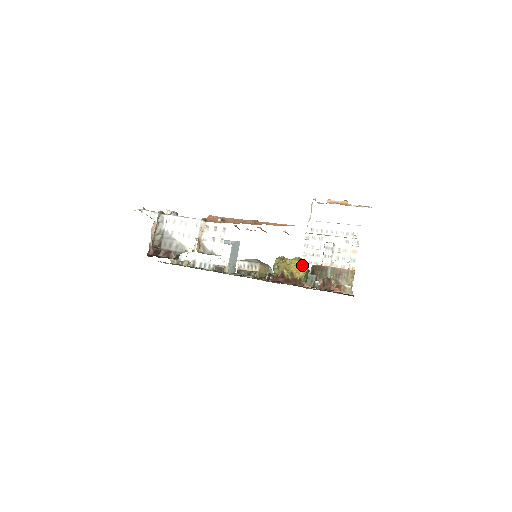
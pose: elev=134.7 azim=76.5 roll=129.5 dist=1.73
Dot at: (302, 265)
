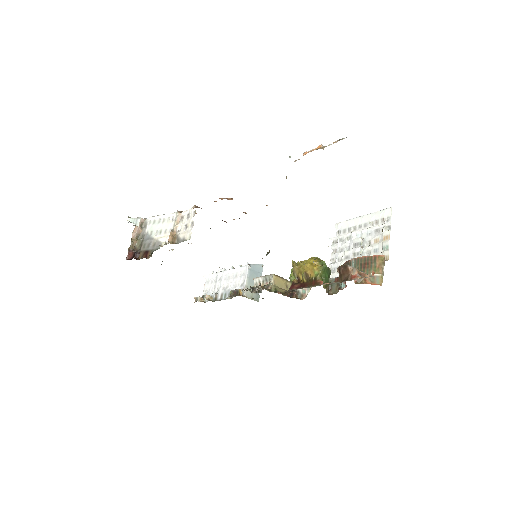
Dot at: (318, 263)
